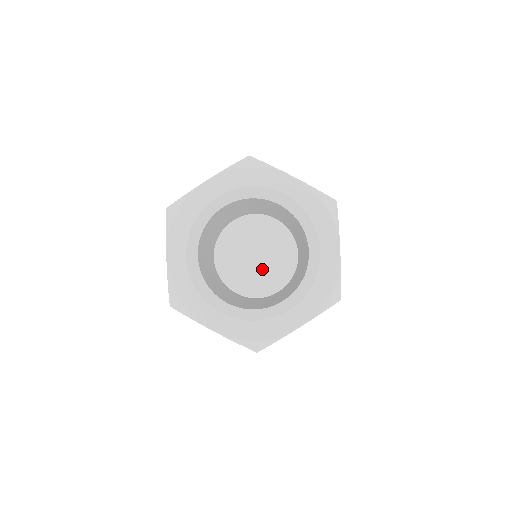
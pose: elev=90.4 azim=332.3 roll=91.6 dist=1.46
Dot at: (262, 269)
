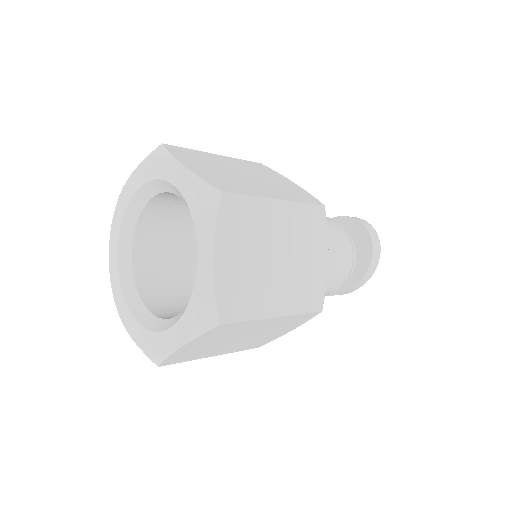
Dot at: occluded
